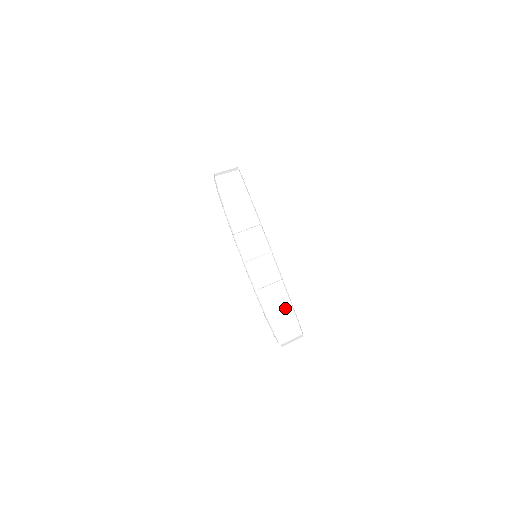
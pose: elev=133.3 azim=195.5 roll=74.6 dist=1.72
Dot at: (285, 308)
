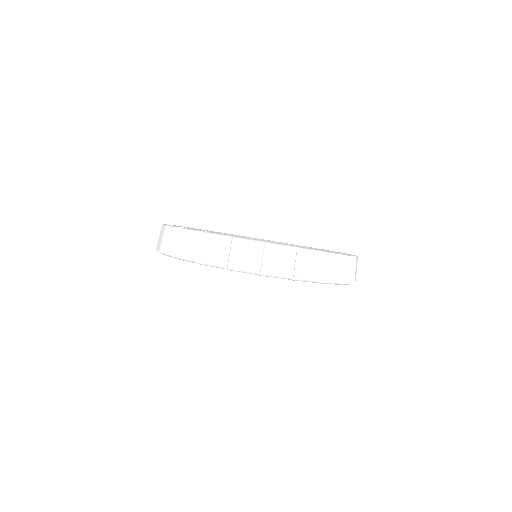
Dot at: (345, 263)
